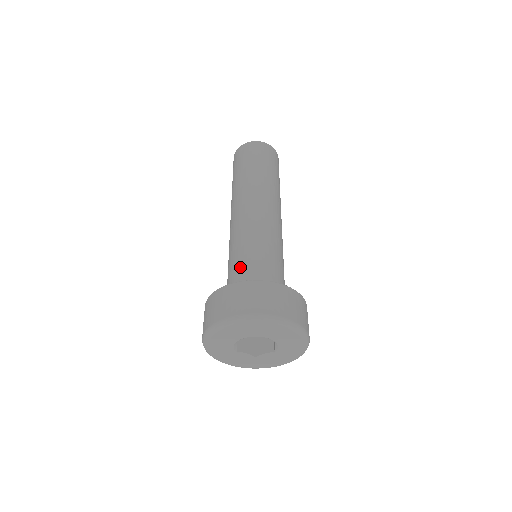
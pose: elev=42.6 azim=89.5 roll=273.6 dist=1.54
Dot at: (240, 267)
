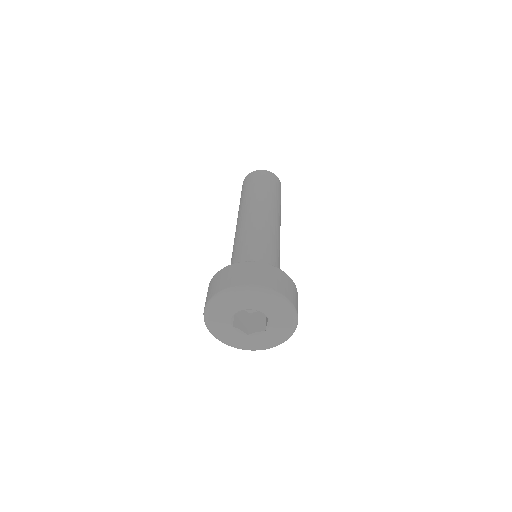
Dot at: (244, 257)
